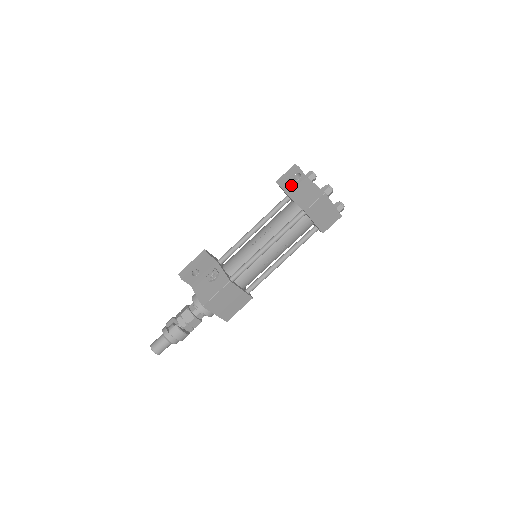
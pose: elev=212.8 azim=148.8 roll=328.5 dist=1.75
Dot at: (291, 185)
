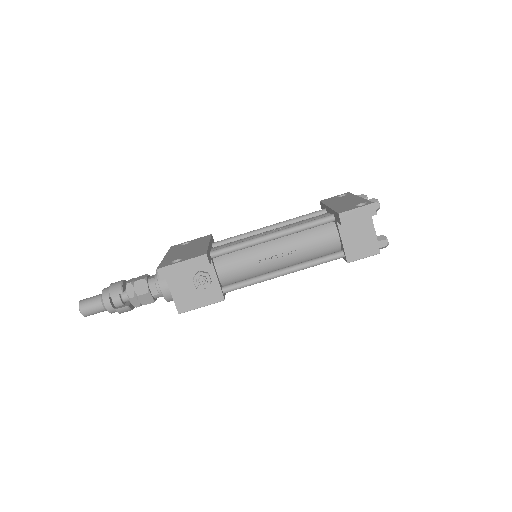
Dot at: occluded
